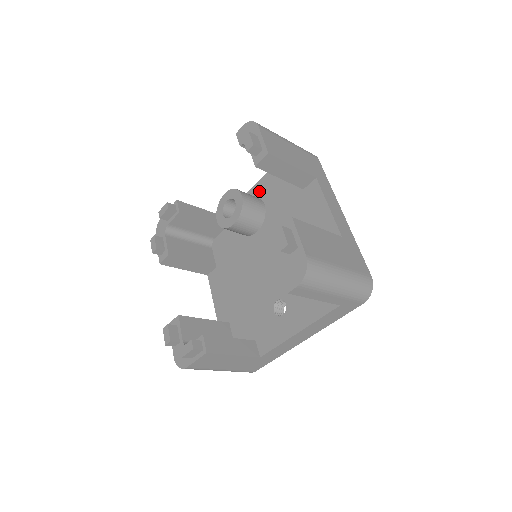
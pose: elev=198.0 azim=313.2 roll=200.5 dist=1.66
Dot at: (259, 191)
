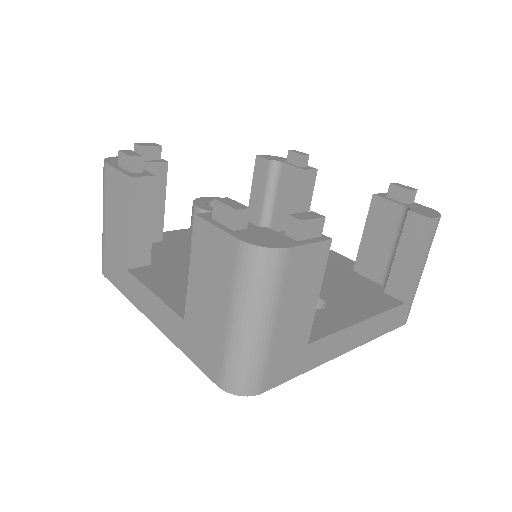
Dot at: occluded
